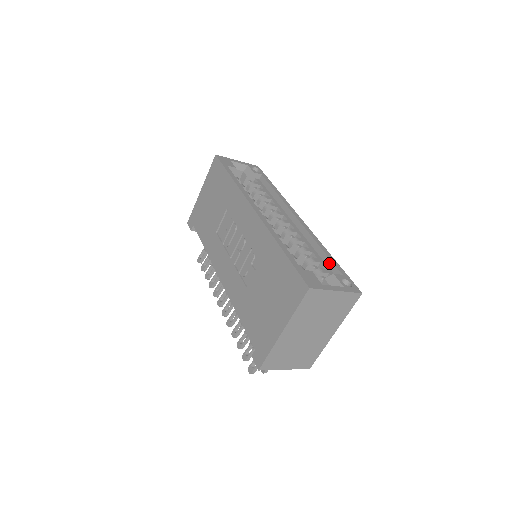
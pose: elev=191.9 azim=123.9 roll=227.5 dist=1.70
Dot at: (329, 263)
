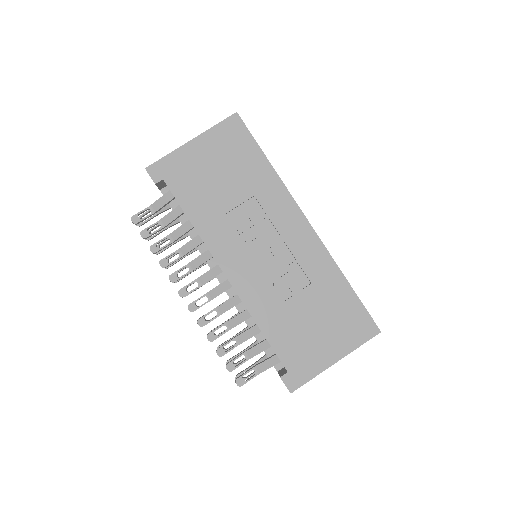
Dot at: occluded
